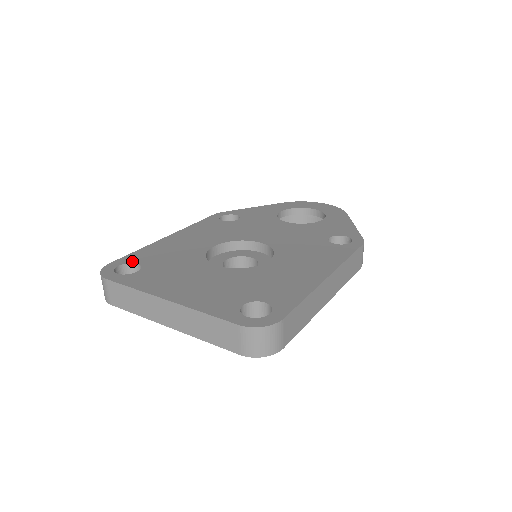
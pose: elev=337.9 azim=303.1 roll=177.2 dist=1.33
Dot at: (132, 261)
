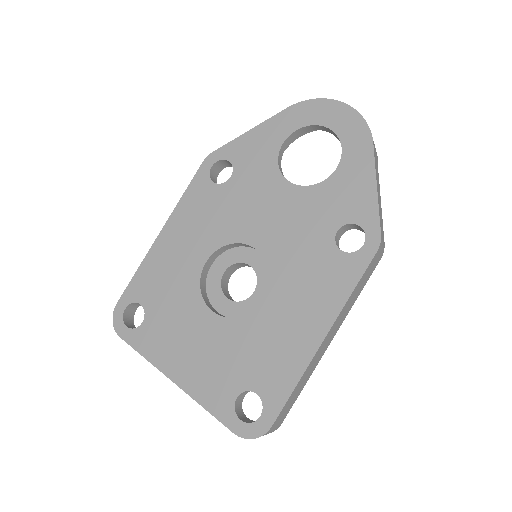
Dot at: (135, 299)
